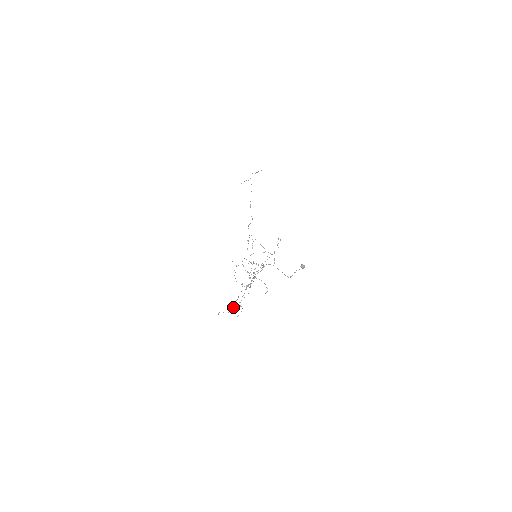
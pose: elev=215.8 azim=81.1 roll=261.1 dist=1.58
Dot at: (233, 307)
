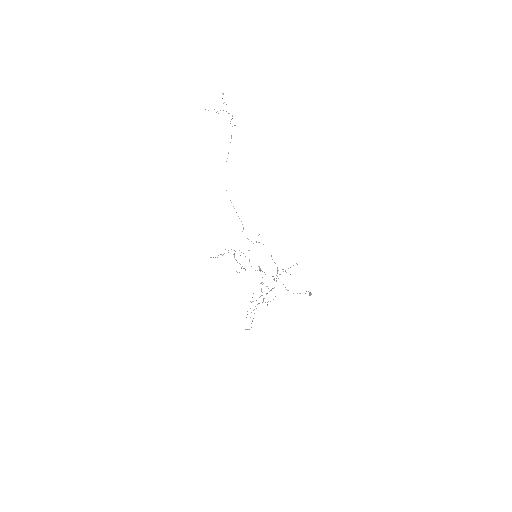
Dot at: occluded
